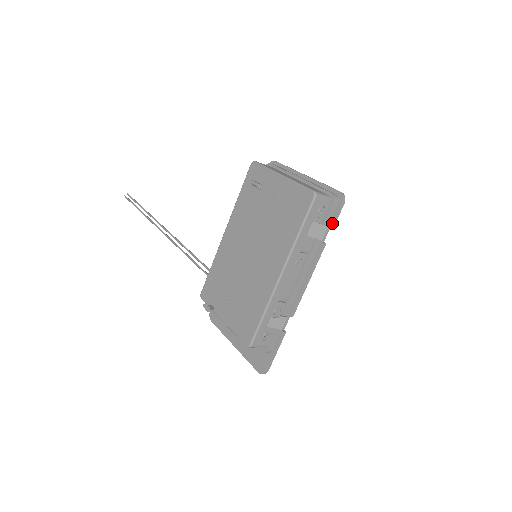
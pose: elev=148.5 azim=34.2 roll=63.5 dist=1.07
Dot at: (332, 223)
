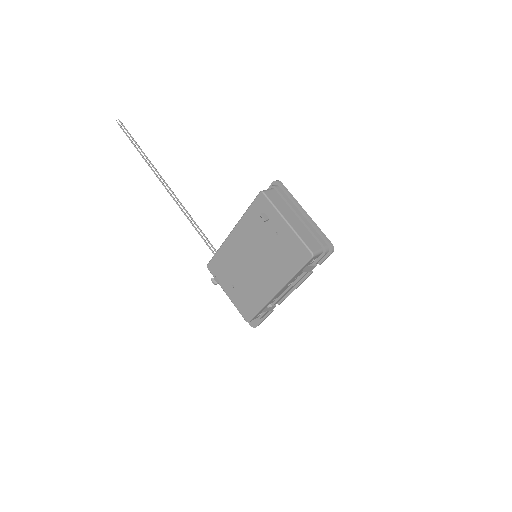
Dot at: occluded
